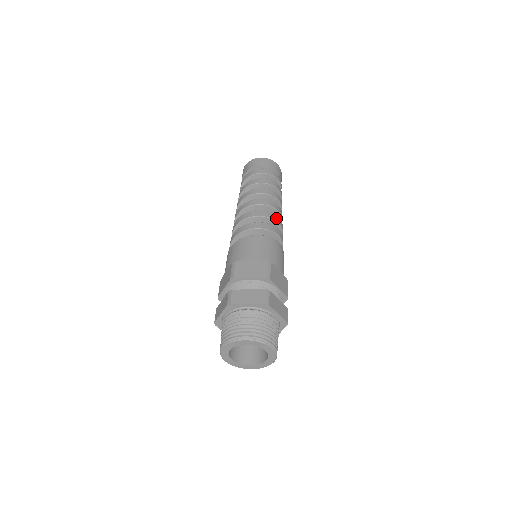
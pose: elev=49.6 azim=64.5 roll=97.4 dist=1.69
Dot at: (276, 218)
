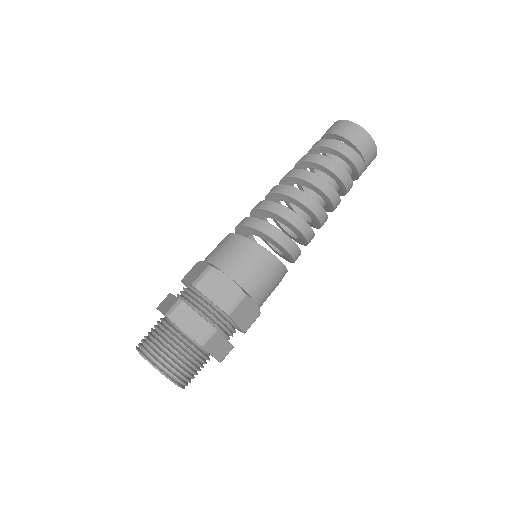
Dot at: (307, 230)
